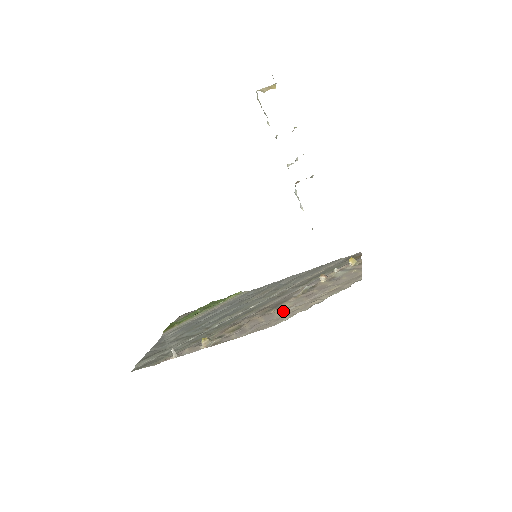
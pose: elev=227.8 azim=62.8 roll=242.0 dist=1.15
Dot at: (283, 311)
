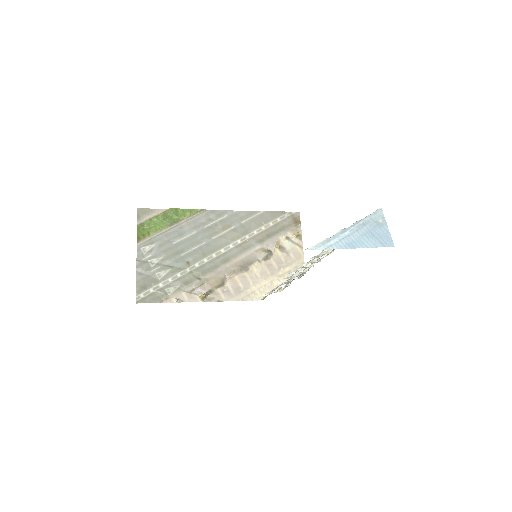
Dot at: (255, 280)
